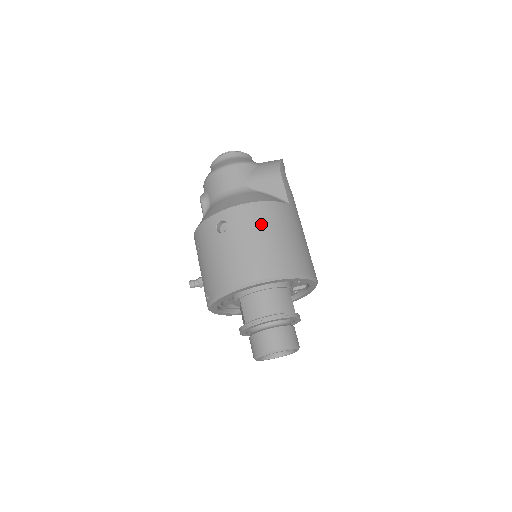
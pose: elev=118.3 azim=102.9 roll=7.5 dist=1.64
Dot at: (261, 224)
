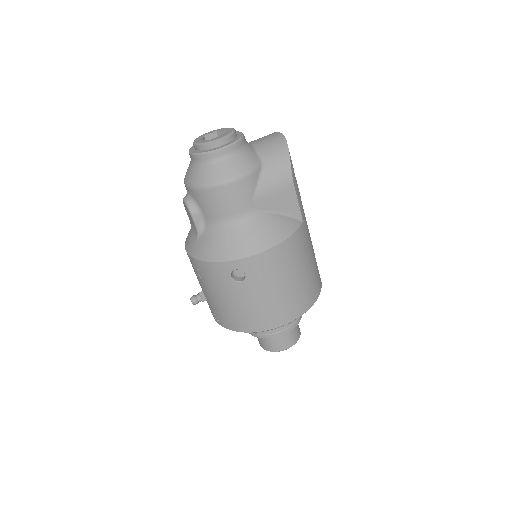
Dot at: (283, 270)
